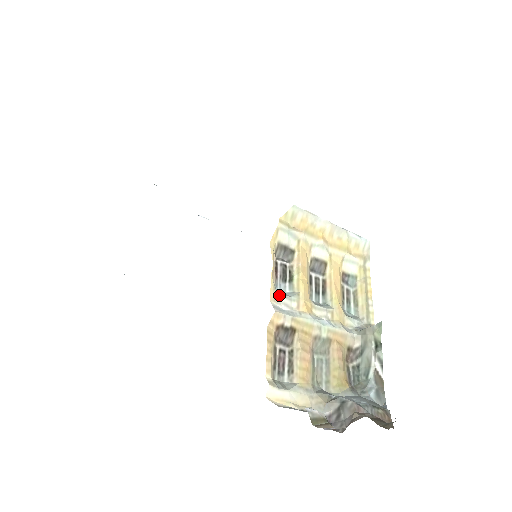
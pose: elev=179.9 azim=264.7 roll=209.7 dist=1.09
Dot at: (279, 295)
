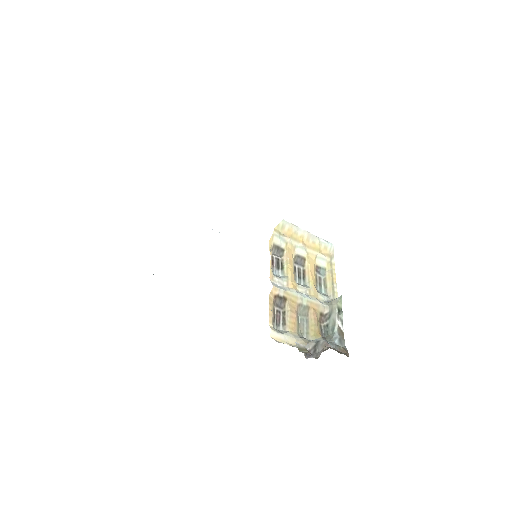
Dot at: (275, 277)
